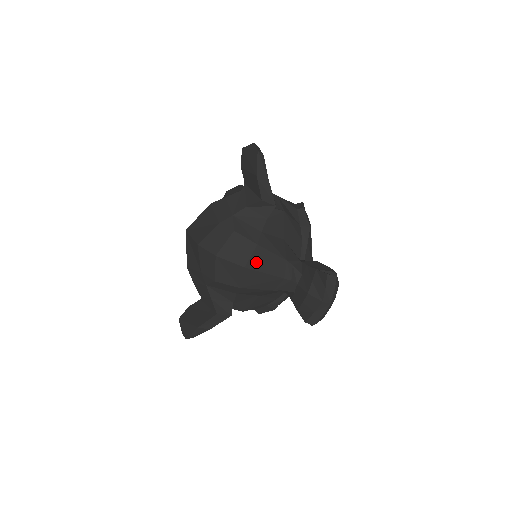
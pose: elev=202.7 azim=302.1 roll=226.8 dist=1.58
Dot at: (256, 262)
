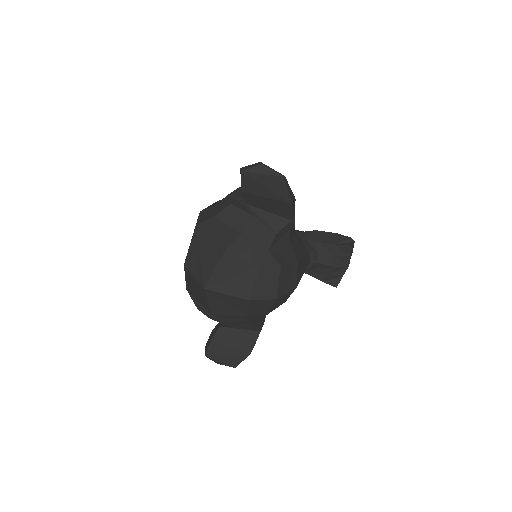
Dot at: (299, 275)
